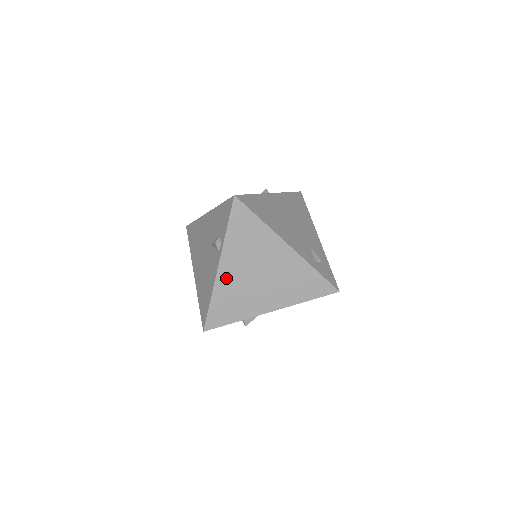
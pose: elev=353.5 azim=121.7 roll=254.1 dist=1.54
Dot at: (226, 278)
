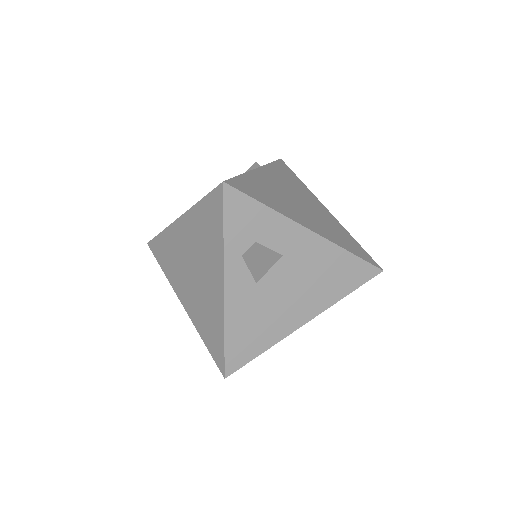
Dot at: (264, 178)
